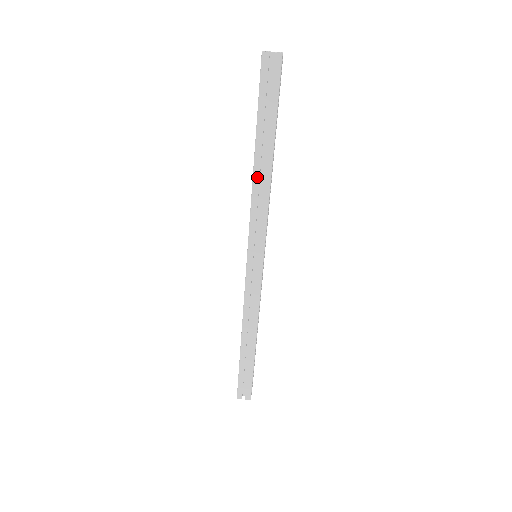
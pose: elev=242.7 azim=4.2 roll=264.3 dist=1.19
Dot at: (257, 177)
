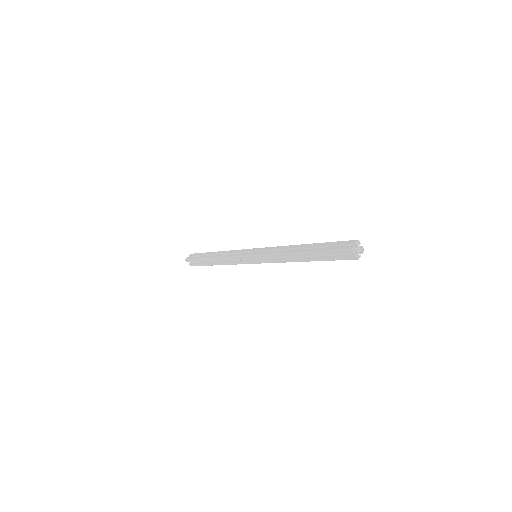
Dot at: (291, 255)
